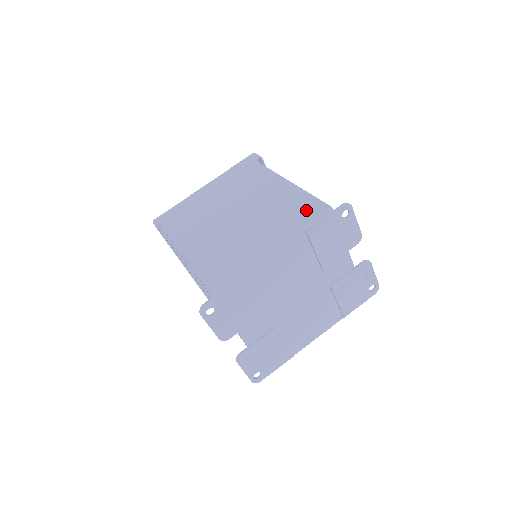
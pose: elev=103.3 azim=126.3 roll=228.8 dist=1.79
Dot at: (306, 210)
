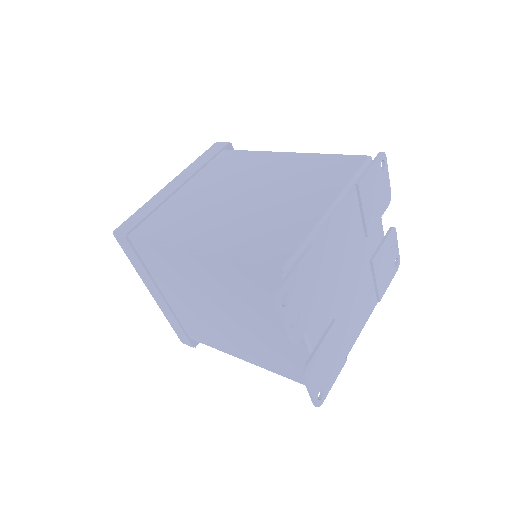
Dot at: (341, 166)
